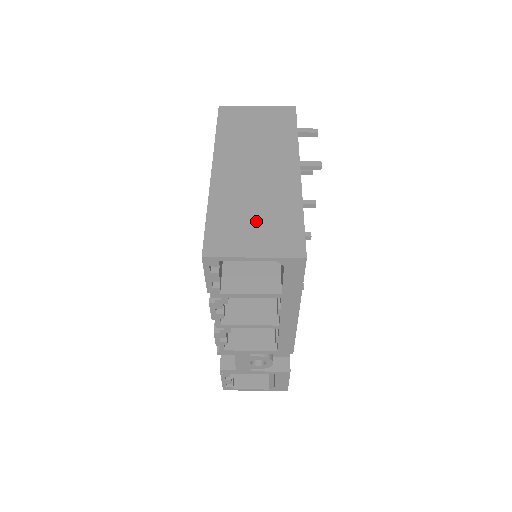
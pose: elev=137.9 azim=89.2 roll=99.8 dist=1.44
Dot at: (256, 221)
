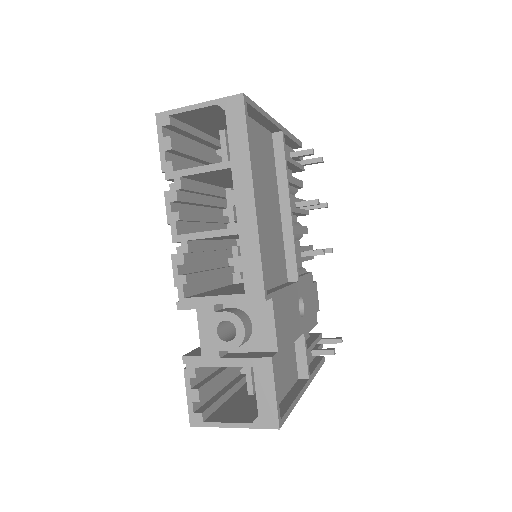
Dot at: occluded
